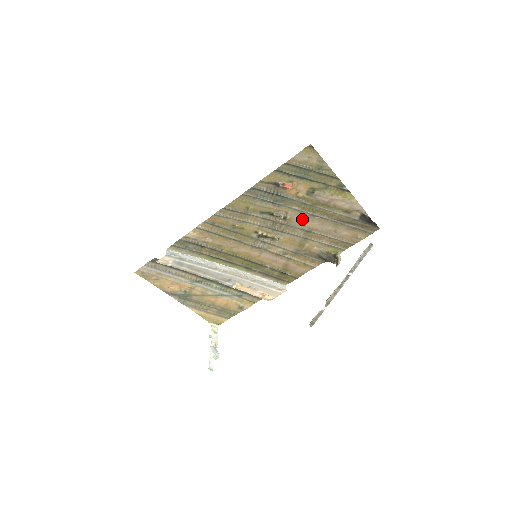
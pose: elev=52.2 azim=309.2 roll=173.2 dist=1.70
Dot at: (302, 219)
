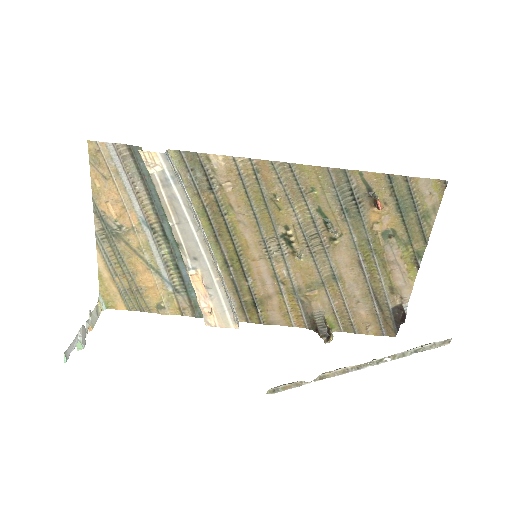
Dot at: (346, 257)
